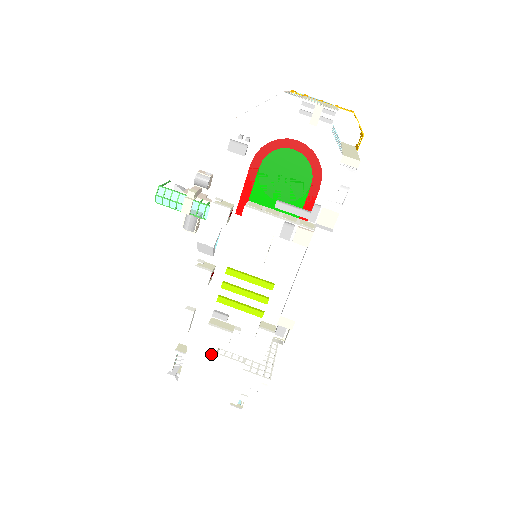
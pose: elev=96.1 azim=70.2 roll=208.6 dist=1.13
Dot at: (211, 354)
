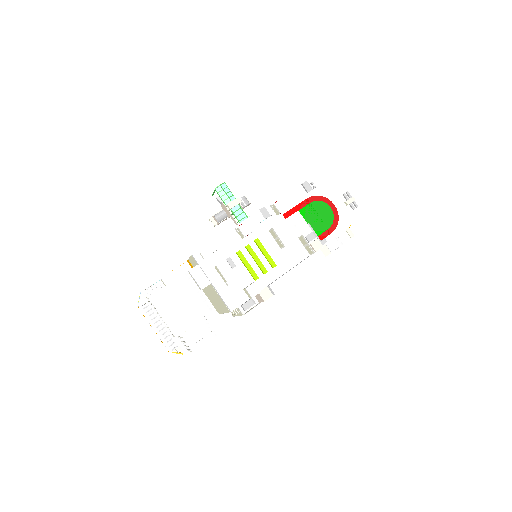
Dot at: (201, 285)
